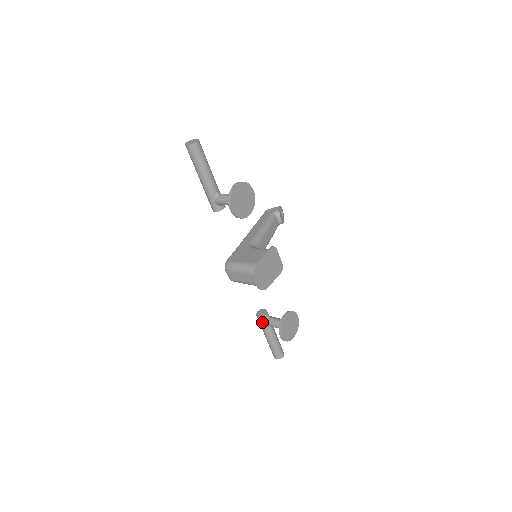
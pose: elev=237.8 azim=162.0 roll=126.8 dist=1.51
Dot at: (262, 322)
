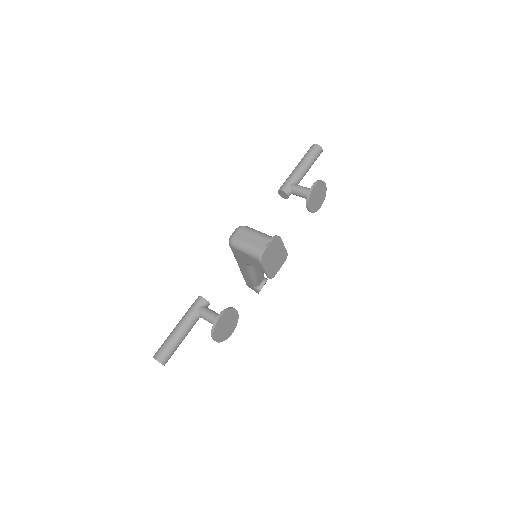
Dot at: (198, 304)
